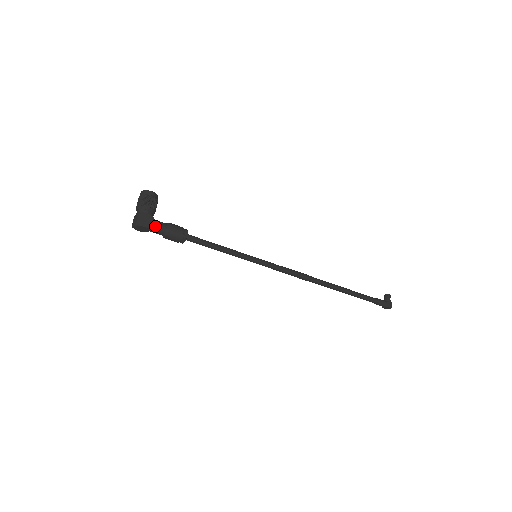
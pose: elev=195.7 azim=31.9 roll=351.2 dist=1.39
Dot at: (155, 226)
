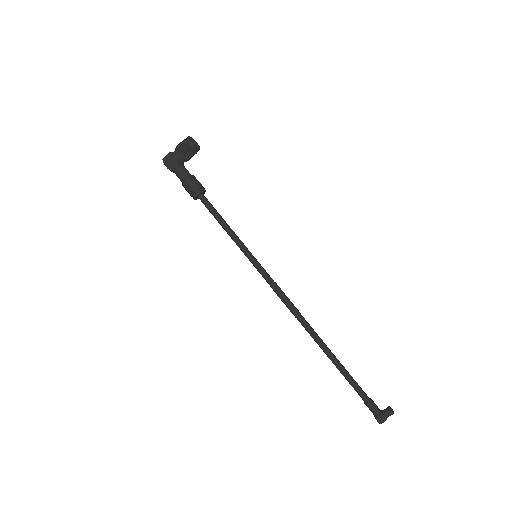
Dot at: (177, 171)
